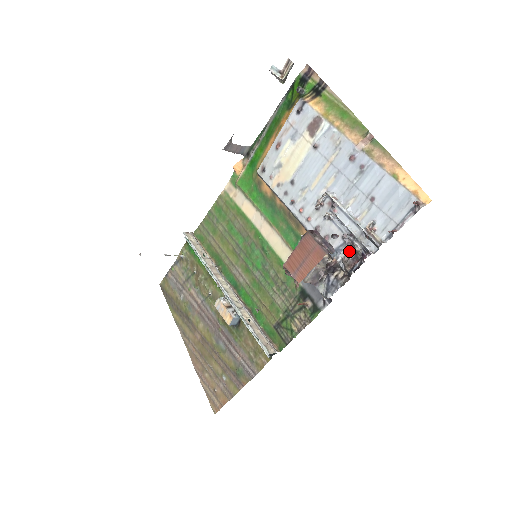
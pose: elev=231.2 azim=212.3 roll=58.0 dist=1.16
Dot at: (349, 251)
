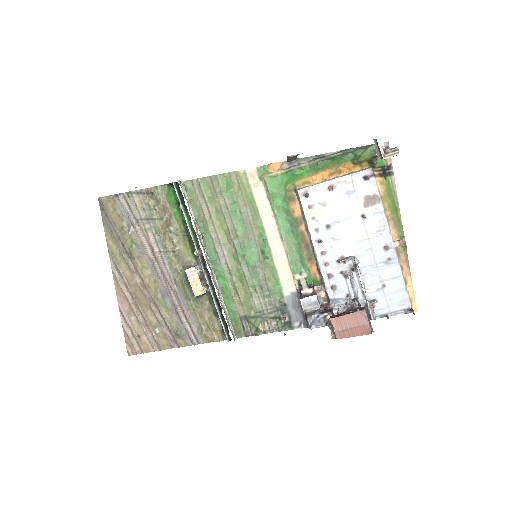
Dot at: (347, 307)
